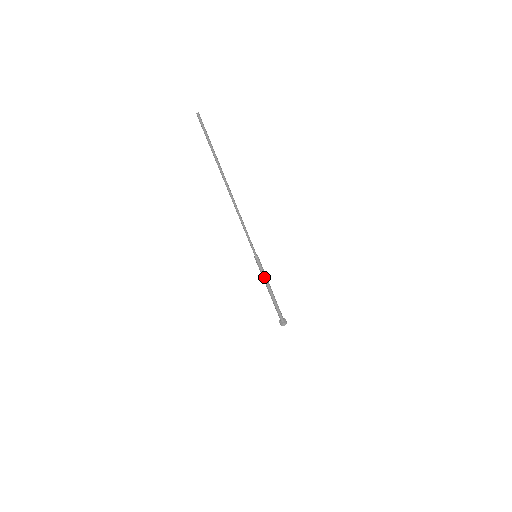
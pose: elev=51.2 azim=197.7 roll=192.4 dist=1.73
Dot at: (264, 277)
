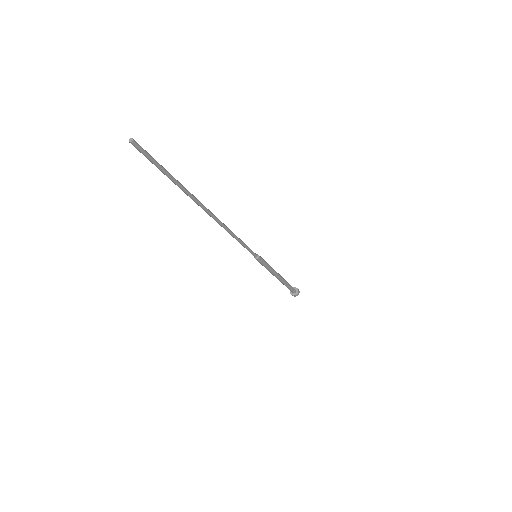
Dot at: (268, 270)
